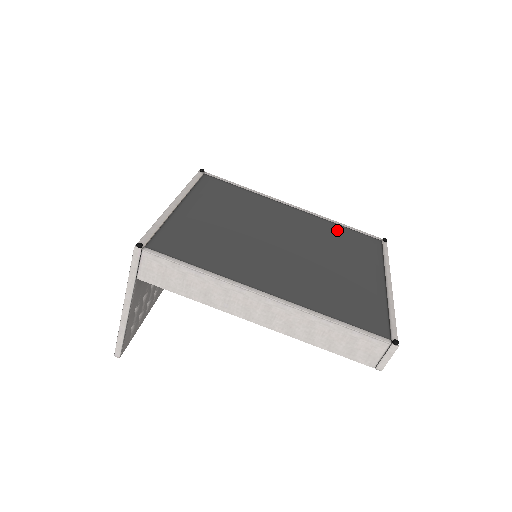
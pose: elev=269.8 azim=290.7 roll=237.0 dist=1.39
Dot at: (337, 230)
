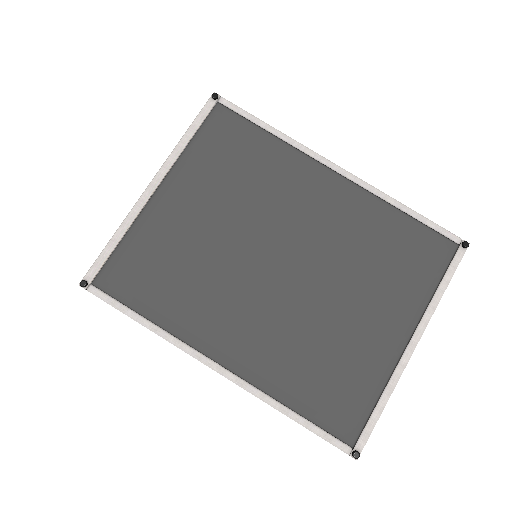
Dot at: (389, 224)
